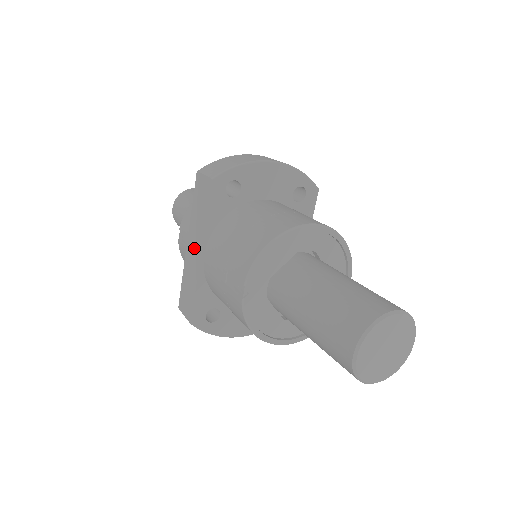
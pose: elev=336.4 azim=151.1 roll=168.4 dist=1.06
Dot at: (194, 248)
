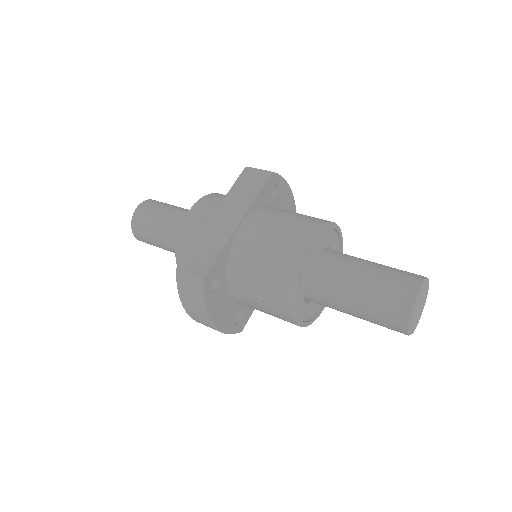
Dot at: (228, 218)
